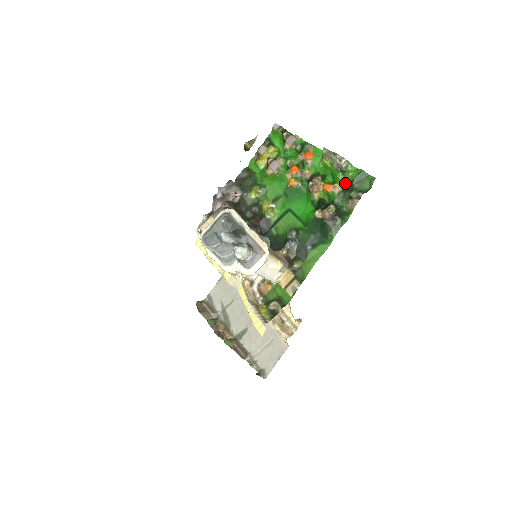
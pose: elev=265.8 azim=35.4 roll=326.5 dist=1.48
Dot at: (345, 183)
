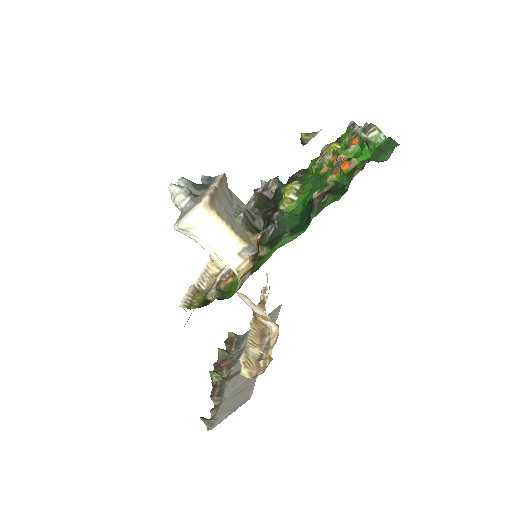
Dot at: (367, 159)
